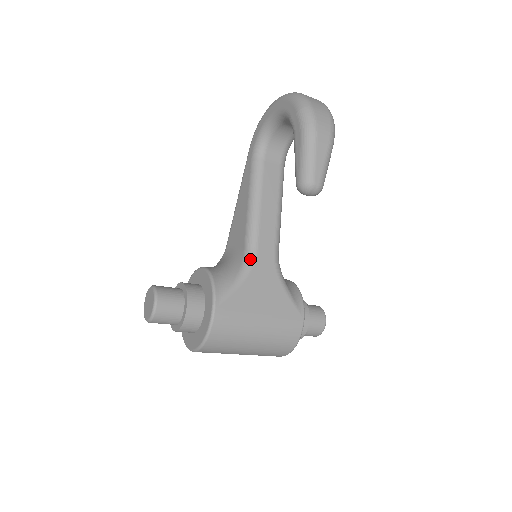
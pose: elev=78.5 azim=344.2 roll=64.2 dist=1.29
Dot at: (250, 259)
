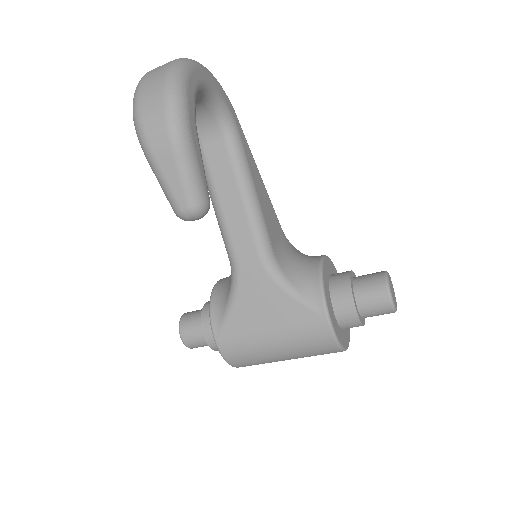
Dot at: (233, 274)
